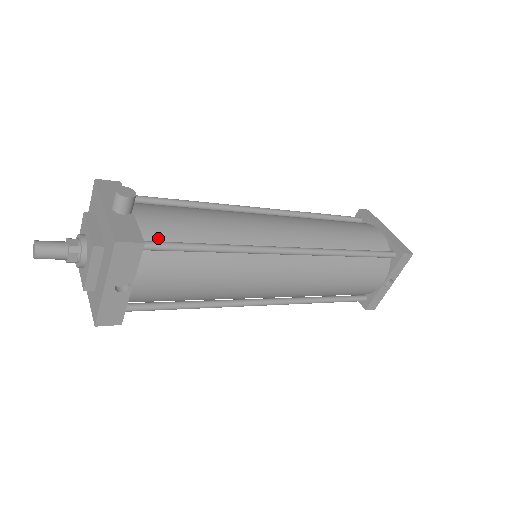
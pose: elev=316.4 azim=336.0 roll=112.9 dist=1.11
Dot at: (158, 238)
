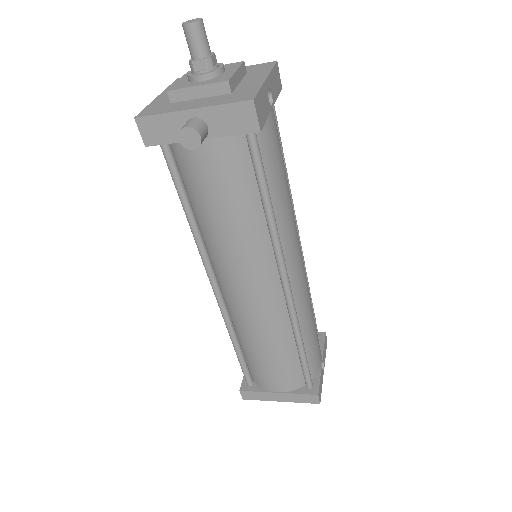
Dot at: occluded
